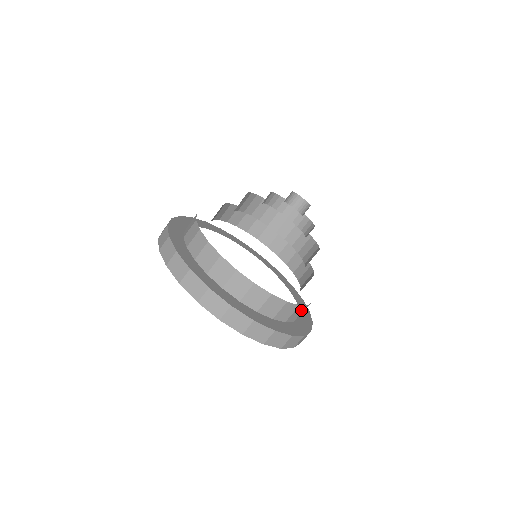
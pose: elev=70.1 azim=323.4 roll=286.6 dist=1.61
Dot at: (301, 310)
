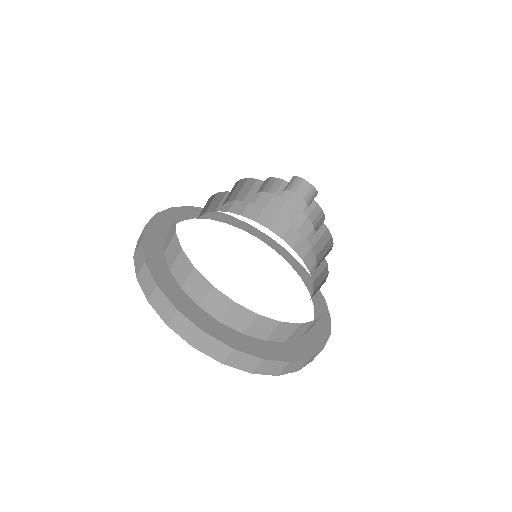
Dot at: occluded
